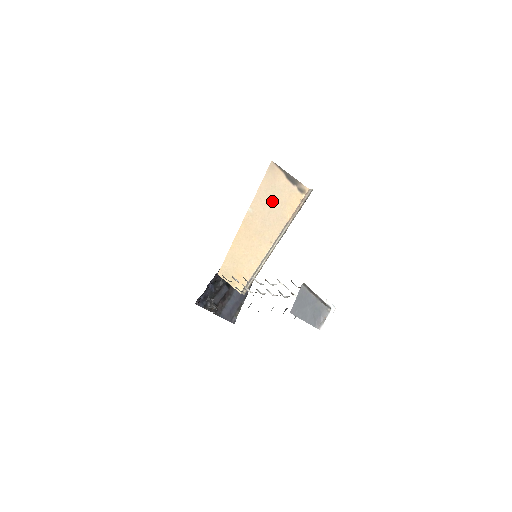
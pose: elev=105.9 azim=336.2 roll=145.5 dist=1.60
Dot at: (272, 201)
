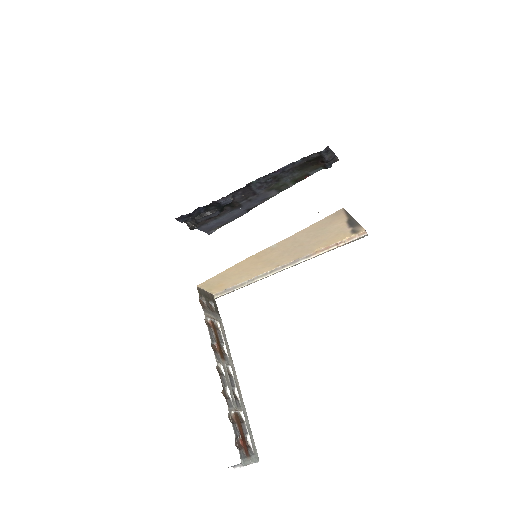
Dot at: (309, 239)
